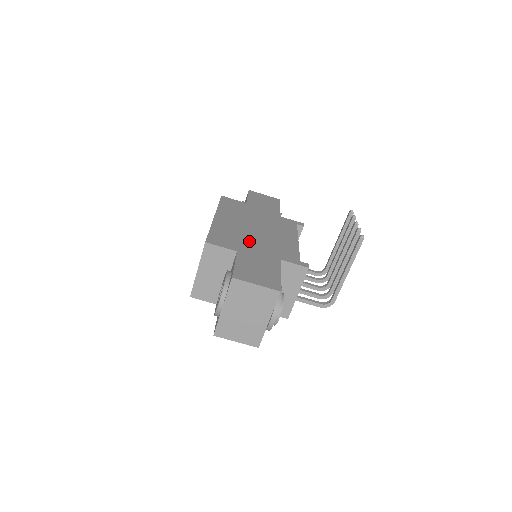
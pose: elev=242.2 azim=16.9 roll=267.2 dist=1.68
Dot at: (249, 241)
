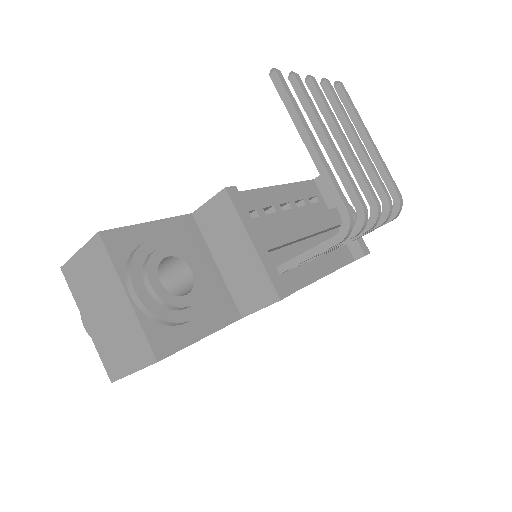
Dot at: occluded
